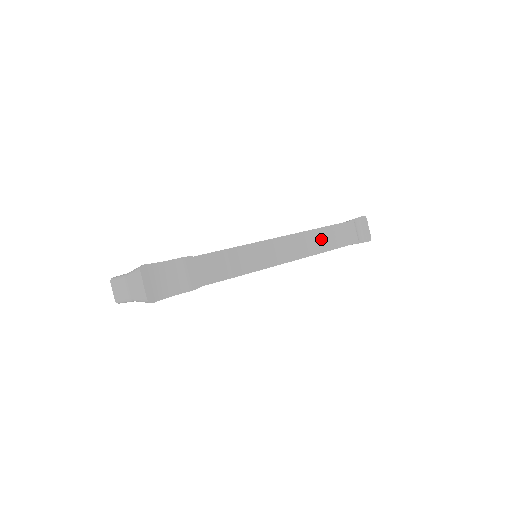
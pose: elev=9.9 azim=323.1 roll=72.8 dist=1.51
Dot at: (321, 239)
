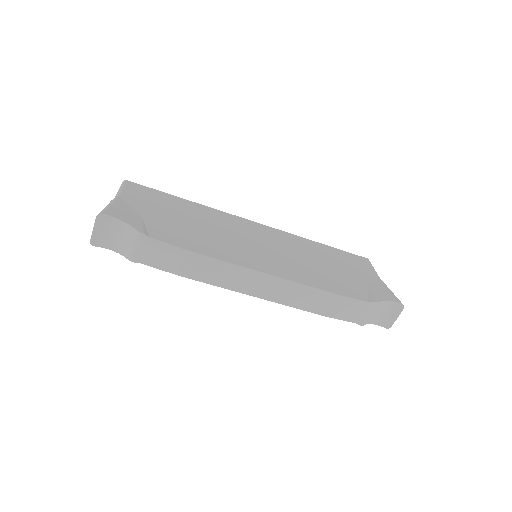
Dot at: (311, 299)
